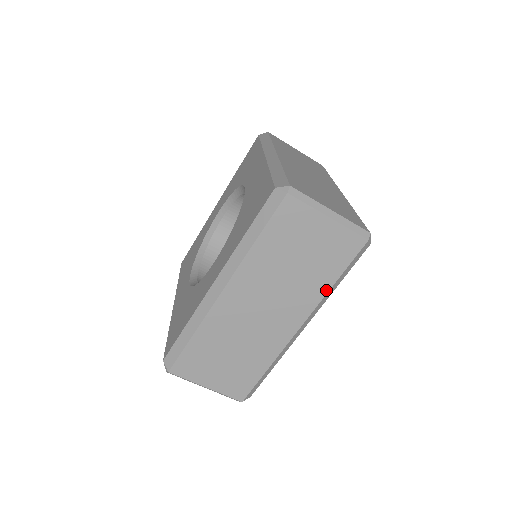
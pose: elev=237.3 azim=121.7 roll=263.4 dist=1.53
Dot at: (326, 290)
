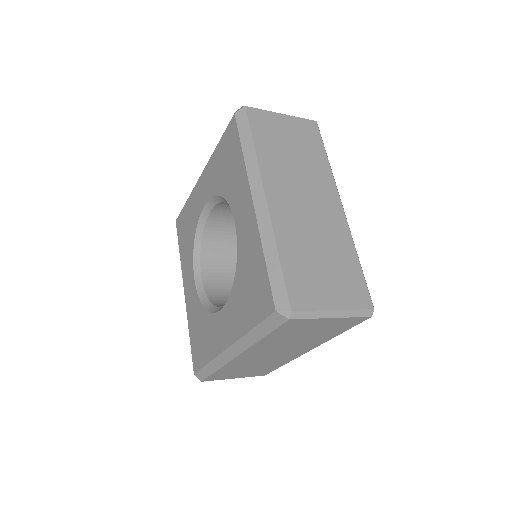
Dot at: (331, 338)
